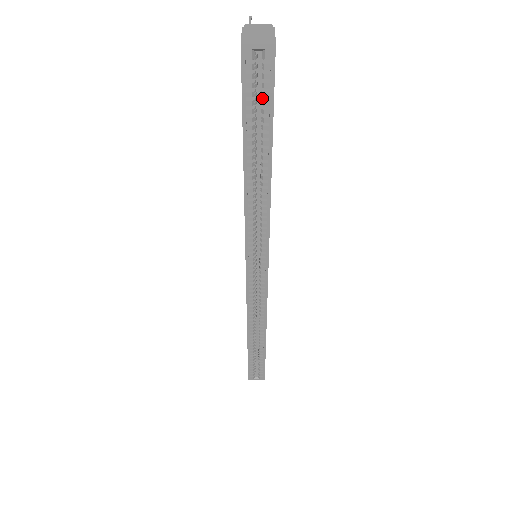
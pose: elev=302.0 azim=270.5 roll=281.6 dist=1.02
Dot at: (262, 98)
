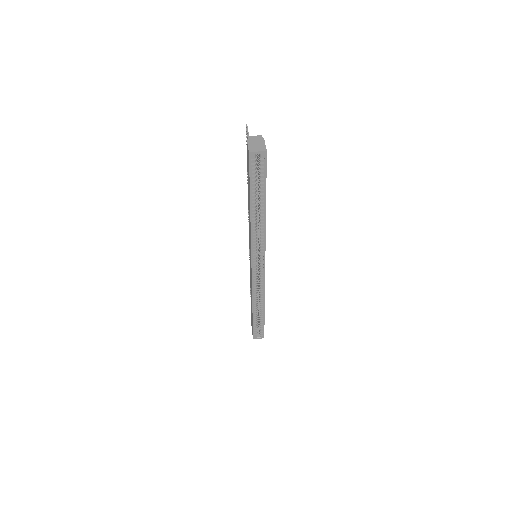
Dot at: (260, 174)
